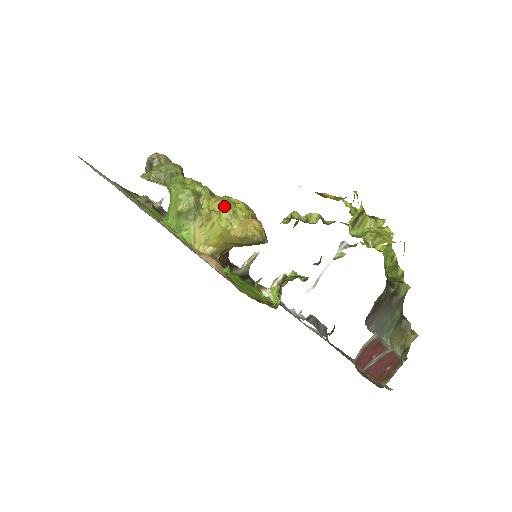
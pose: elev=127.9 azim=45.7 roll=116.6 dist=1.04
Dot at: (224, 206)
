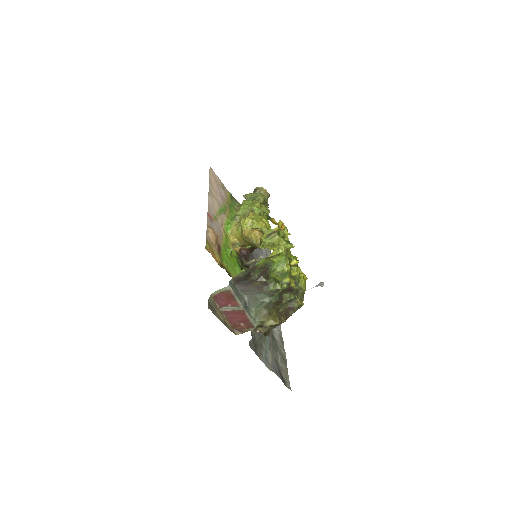
Dot at: (249, 217)
